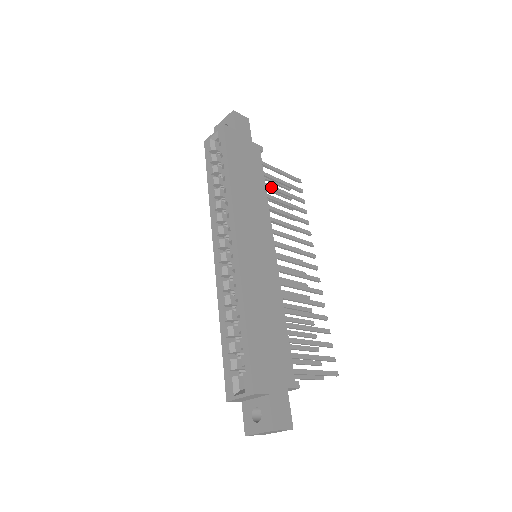
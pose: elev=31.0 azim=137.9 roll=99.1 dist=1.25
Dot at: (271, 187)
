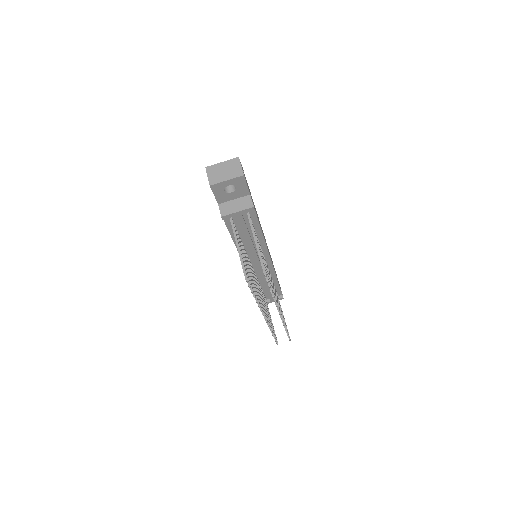
Dot at: occluded
